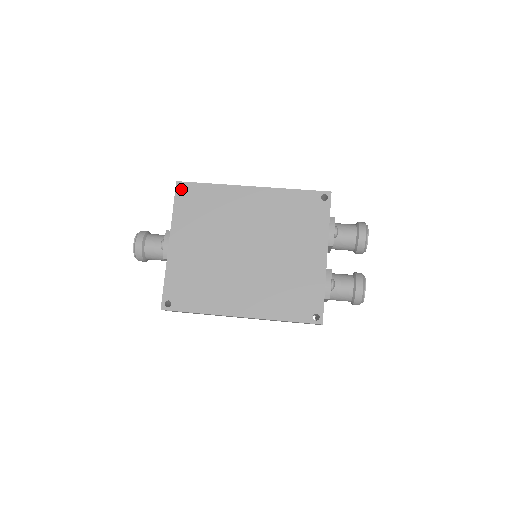
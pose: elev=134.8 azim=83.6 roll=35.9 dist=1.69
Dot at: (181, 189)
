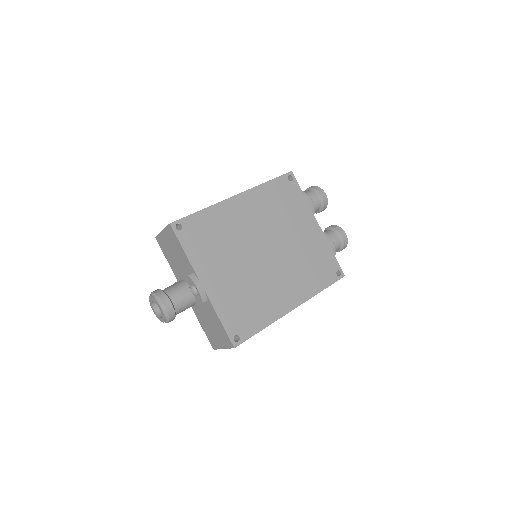
Dot at: occluded
